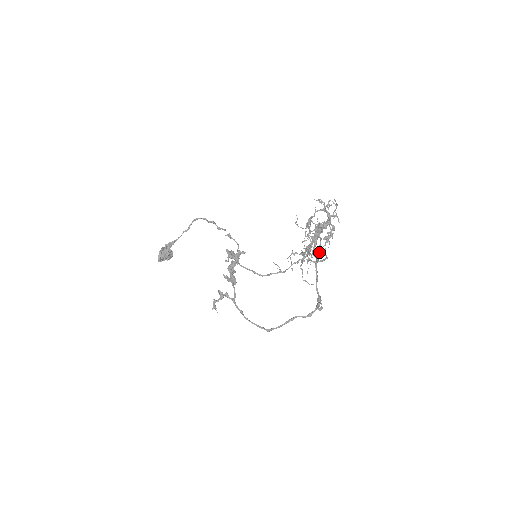
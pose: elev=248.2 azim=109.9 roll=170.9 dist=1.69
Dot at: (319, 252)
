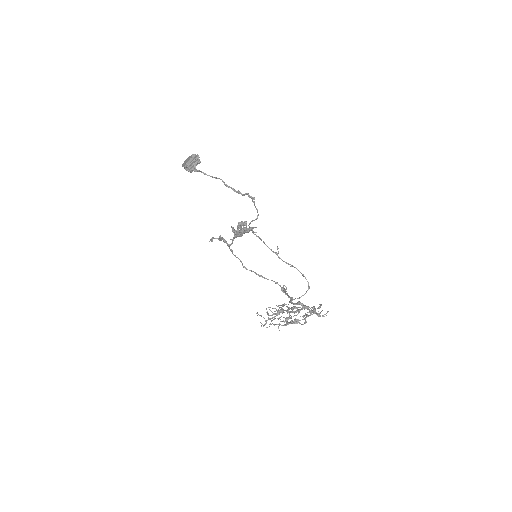
Dot at: occluded
